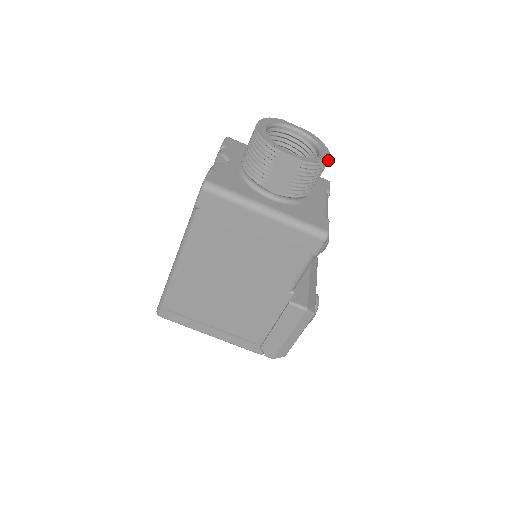
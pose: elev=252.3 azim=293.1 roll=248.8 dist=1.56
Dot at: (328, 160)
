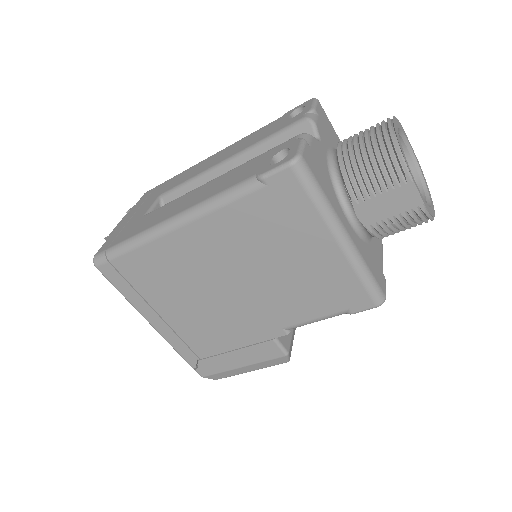
Dot at: occluded
